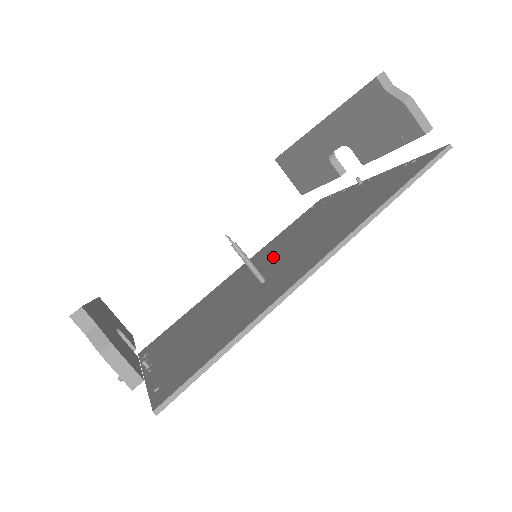
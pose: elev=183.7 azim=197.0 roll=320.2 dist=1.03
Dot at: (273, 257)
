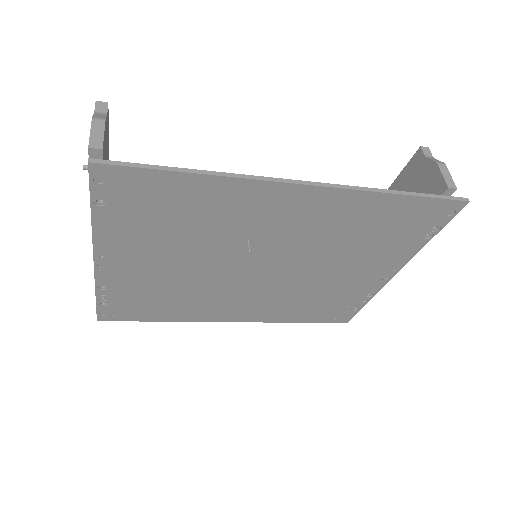
Dot at: occluded
